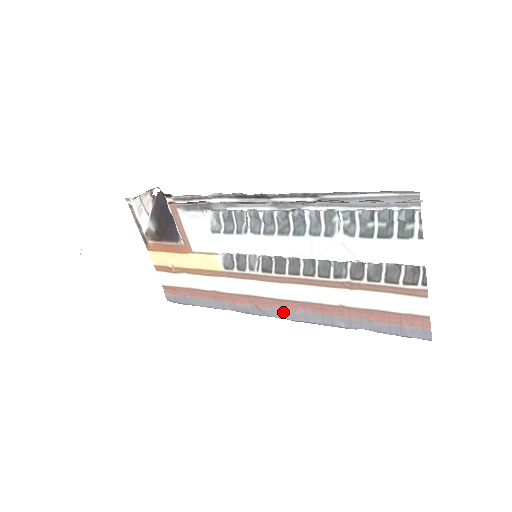
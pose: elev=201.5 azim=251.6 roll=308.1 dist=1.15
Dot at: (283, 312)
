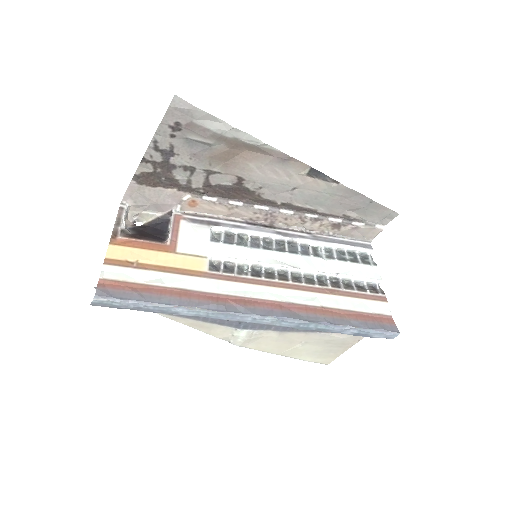
Dot at: (266, 310)
